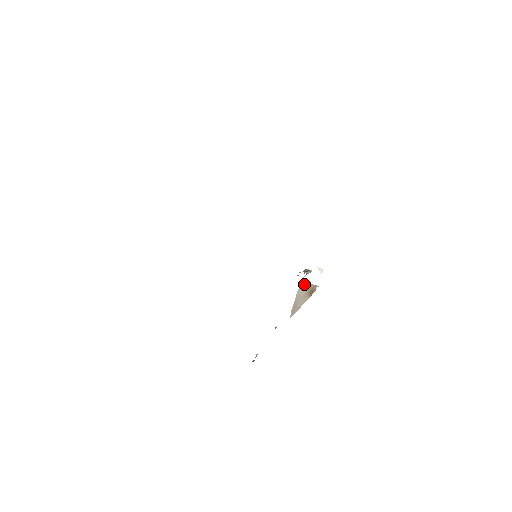
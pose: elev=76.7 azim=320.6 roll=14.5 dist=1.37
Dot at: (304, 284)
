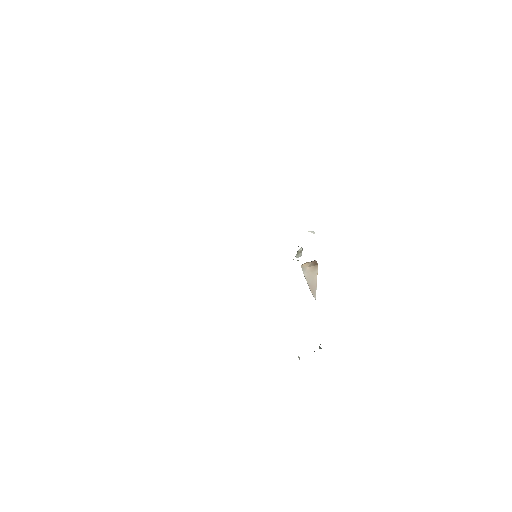
Dot at: (304, 265)
